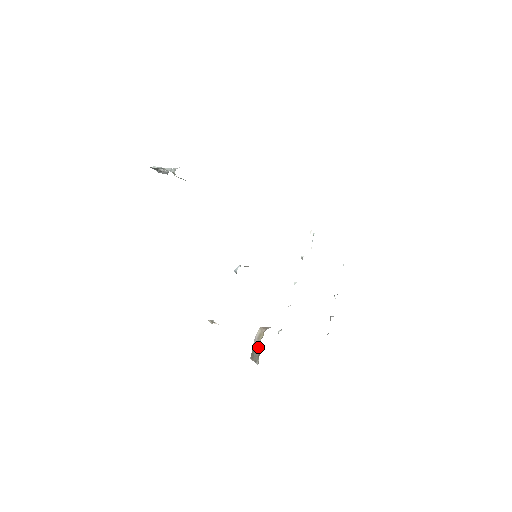
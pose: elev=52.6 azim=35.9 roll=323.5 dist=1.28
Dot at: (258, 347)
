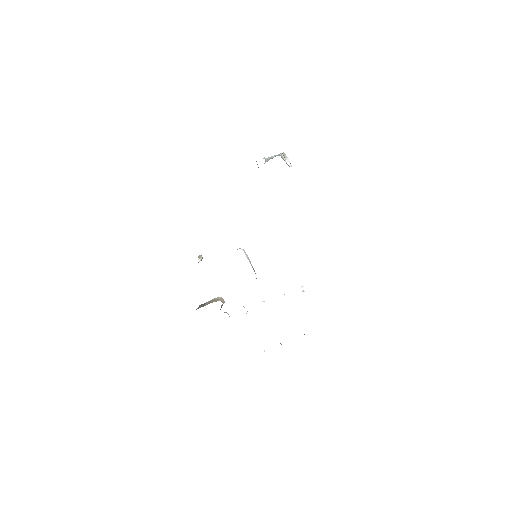
Dot at: occluded
